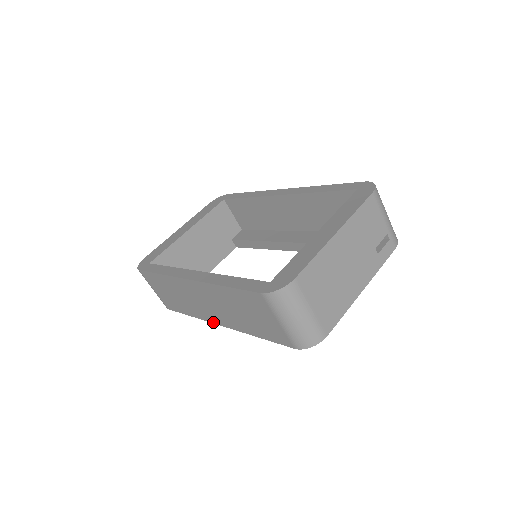
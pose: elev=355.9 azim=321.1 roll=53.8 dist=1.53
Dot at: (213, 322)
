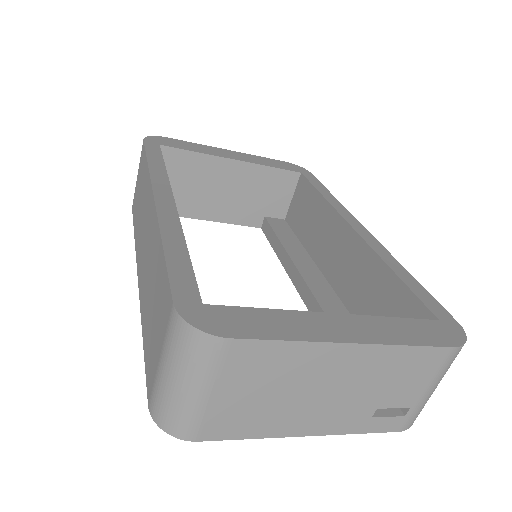
Dot at: (138, 267)
